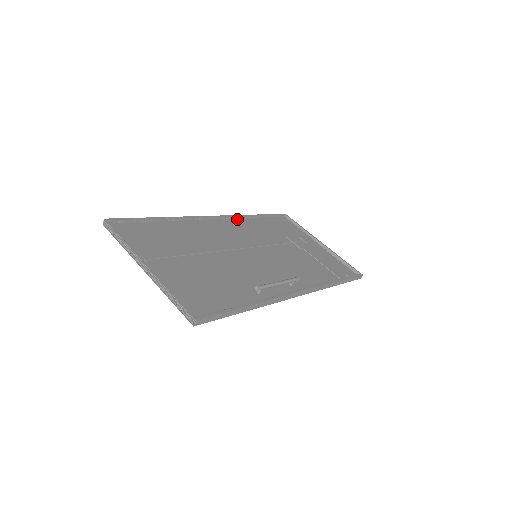
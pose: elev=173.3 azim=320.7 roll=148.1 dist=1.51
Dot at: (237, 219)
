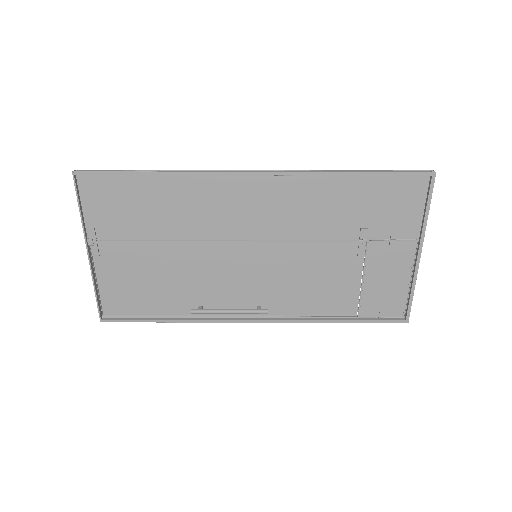
Dot at: (302, 176)
